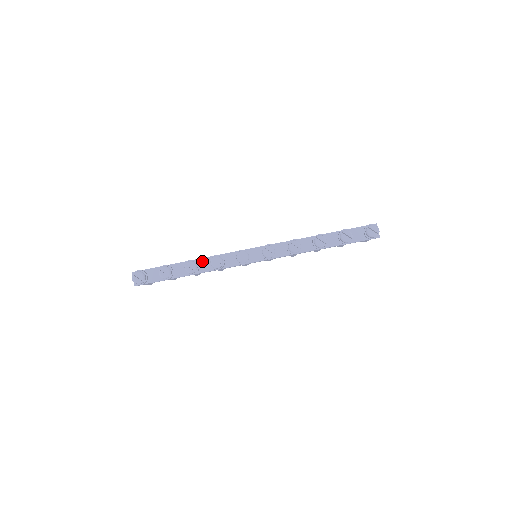
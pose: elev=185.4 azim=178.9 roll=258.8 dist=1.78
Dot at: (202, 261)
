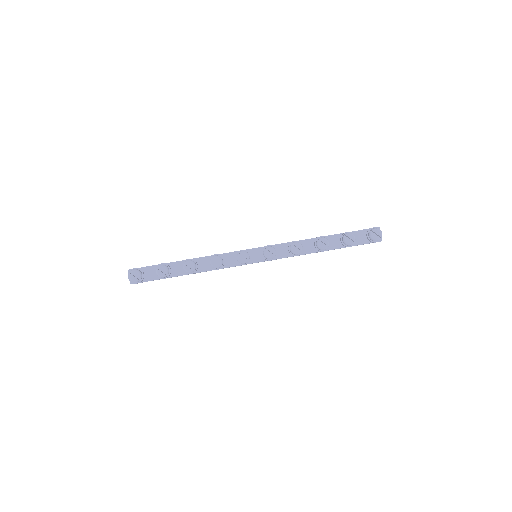
Dot at: (201, 260)
